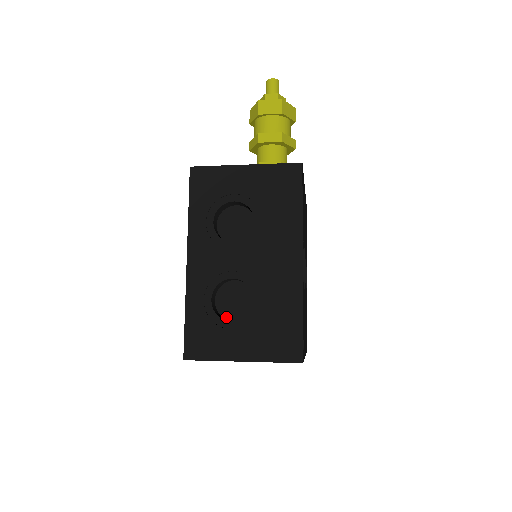
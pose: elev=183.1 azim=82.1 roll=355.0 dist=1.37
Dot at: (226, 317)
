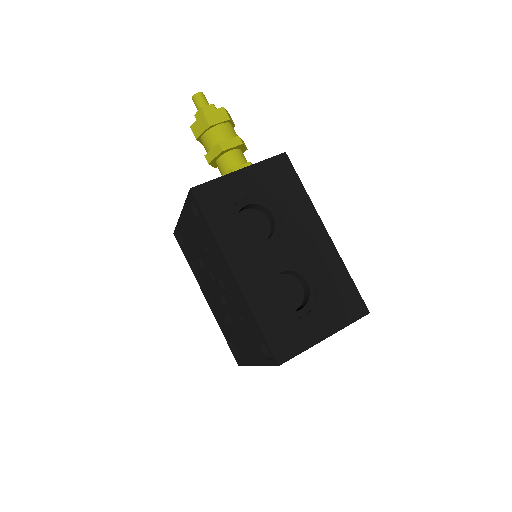
Dot at: occluded
